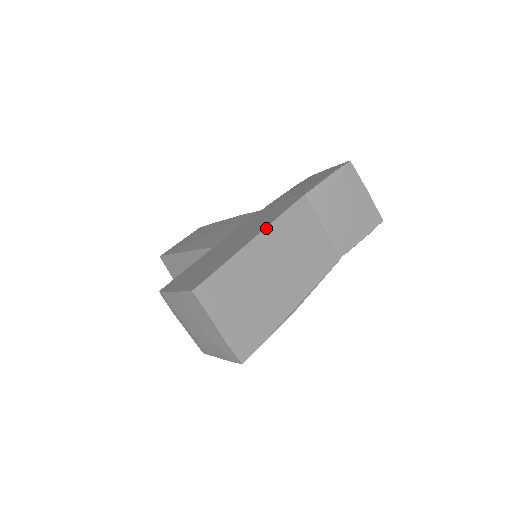
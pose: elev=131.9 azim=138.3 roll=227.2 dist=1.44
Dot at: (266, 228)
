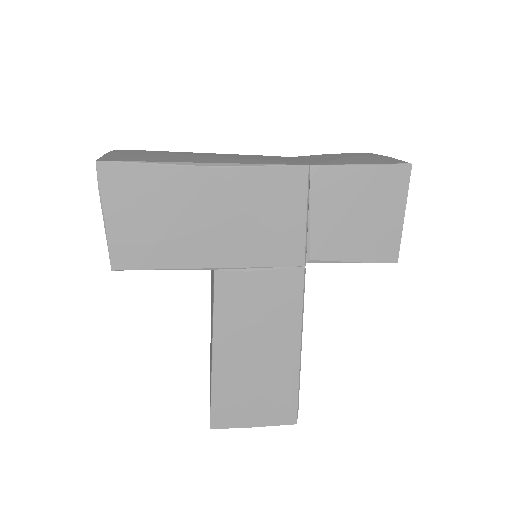
Dot at: occluded
